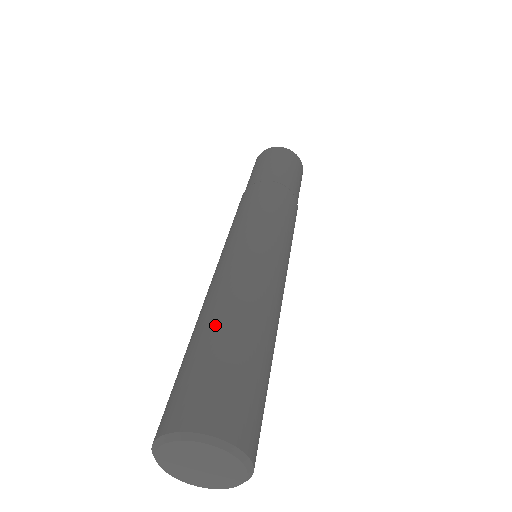
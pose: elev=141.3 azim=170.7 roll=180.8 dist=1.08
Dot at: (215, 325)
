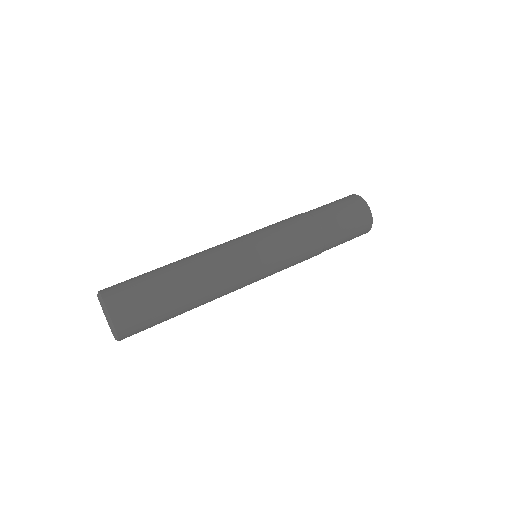
Dot at: (165, 266)
